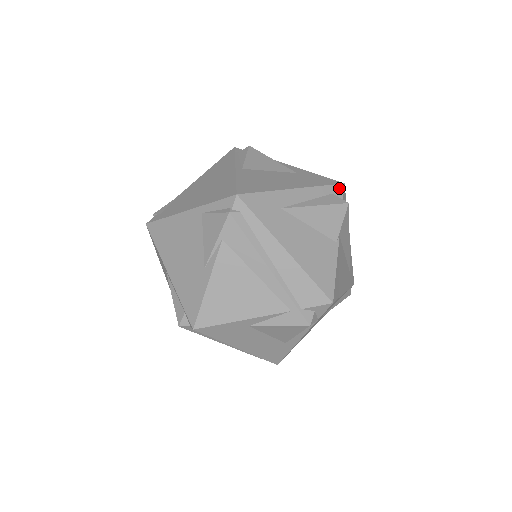
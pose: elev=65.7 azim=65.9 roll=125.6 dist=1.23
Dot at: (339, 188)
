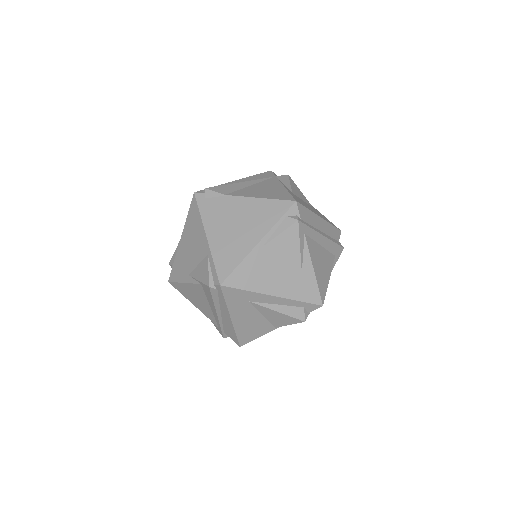
Dot at: (314, 306)
